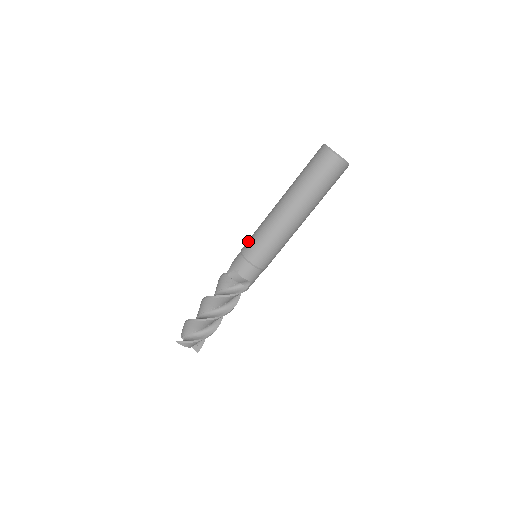
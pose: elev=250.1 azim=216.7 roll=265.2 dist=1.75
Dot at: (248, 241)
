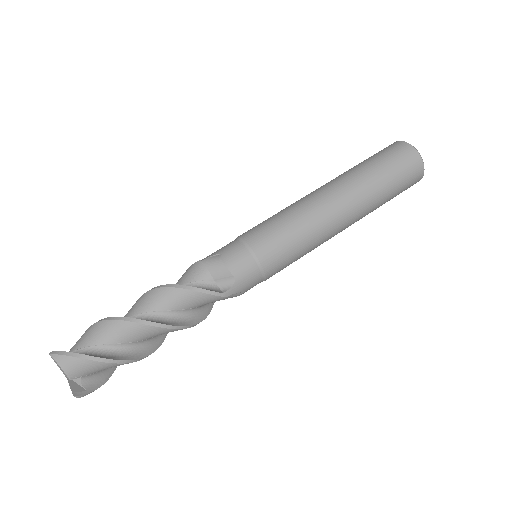
Dot at: occluded
